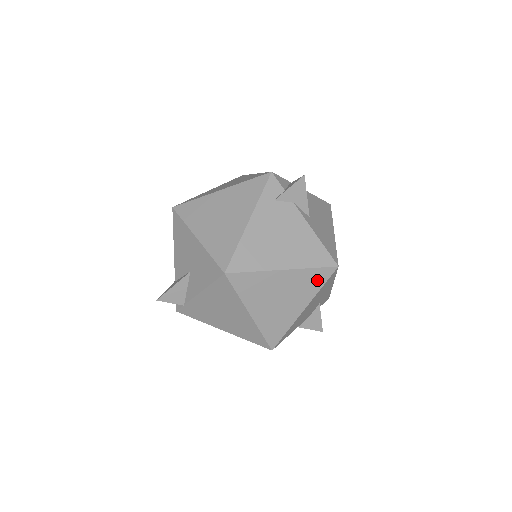
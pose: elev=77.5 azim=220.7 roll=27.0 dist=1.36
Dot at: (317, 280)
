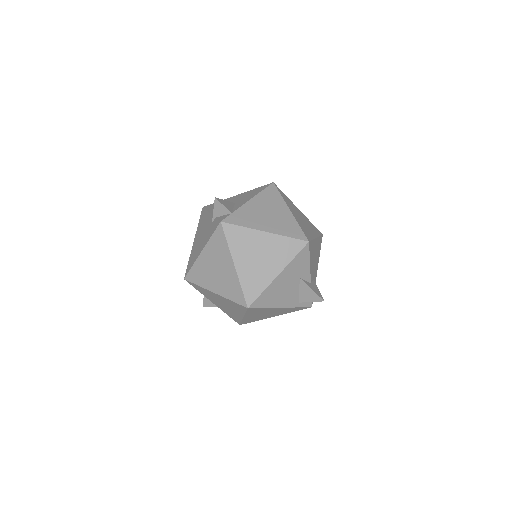
Dot at: (316, 230)
